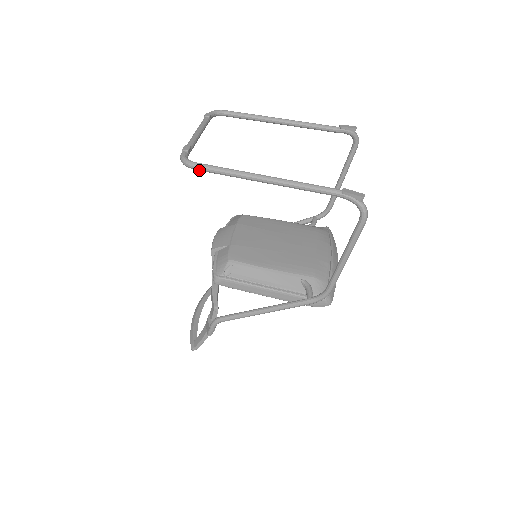
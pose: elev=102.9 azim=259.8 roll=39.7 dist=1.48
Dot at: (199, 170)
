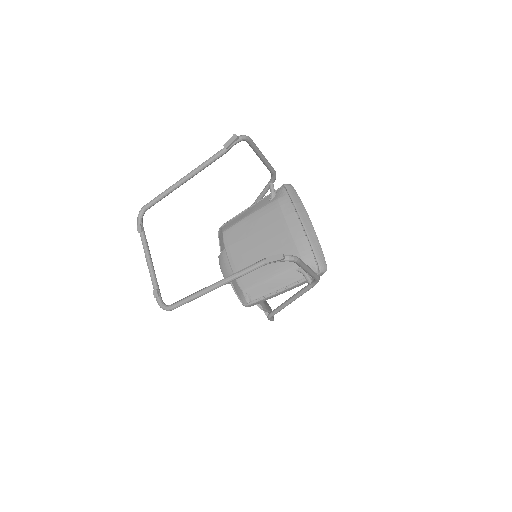
Dot at: occluded
